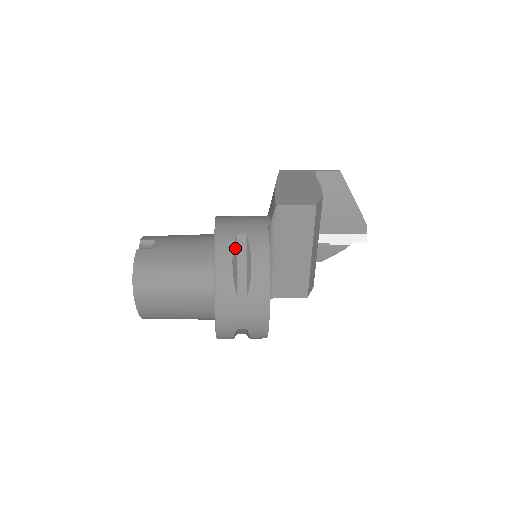
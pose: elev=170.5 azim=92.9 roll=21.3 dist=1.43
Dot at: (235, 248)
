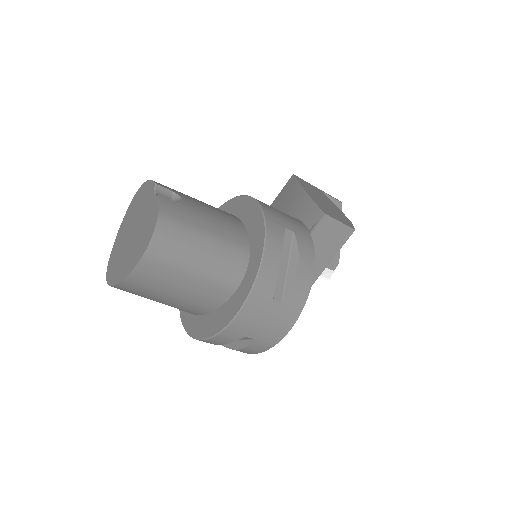
Dot at: (282, 243)
